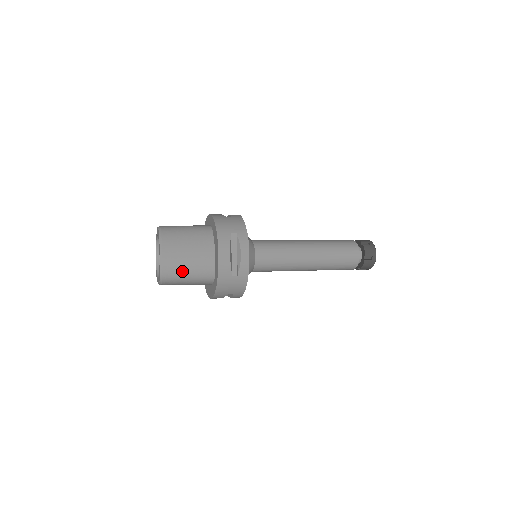
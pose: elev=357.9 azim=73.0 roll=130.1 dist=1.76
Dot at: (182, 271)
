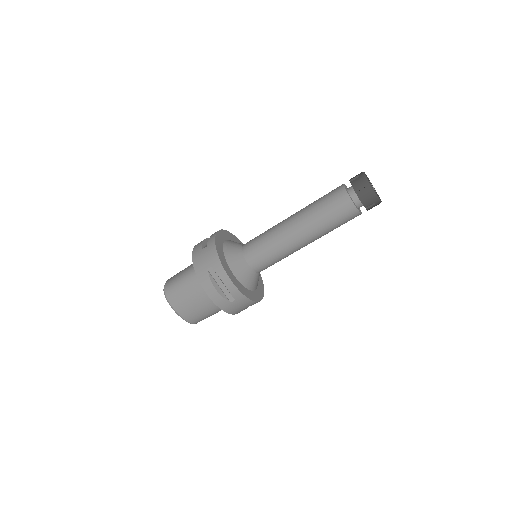
Dot at: (177, 277)
